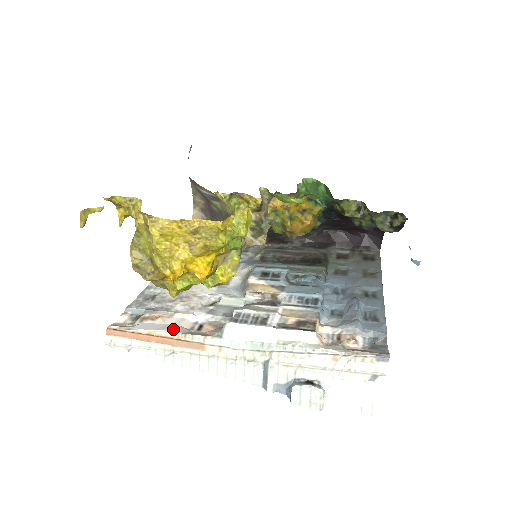
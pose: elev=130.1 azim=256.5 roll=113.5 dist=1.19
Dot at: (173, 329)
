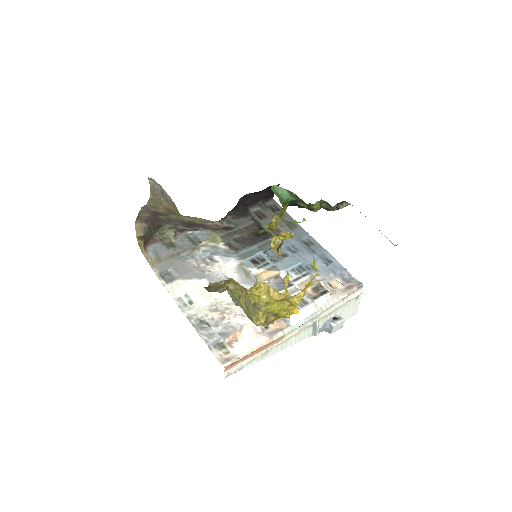
Dot at: (260, 339)
